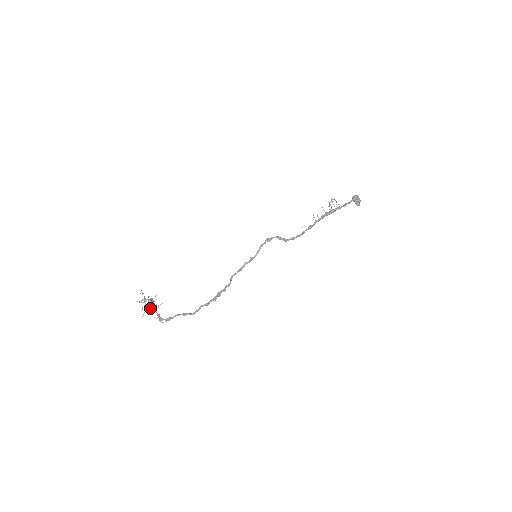
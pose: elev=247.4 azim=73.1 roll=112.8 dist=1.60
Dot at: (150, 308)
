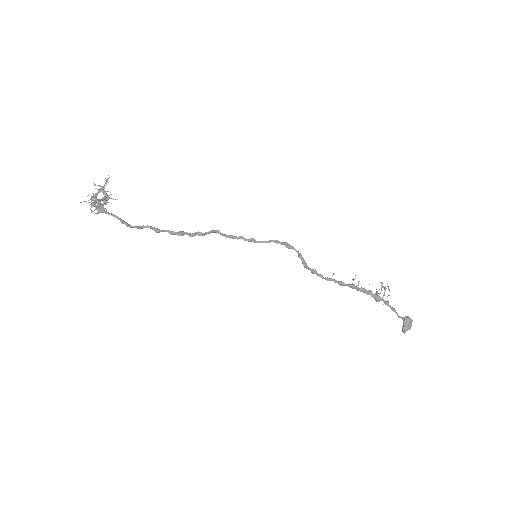
Dot at: (97, 203)
